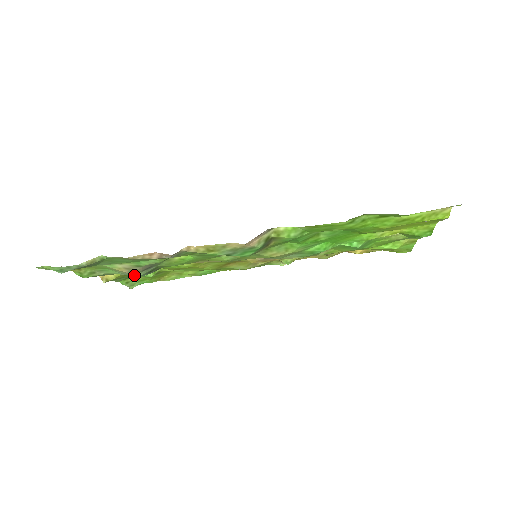
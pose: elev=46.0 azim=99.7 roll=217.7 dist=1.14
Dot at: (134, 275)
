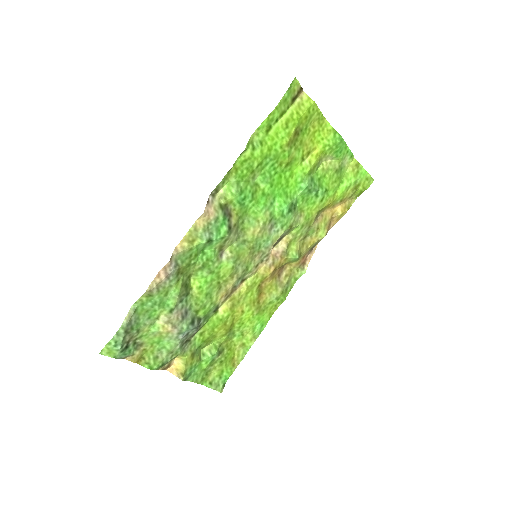
Dot at: (180, 330)
